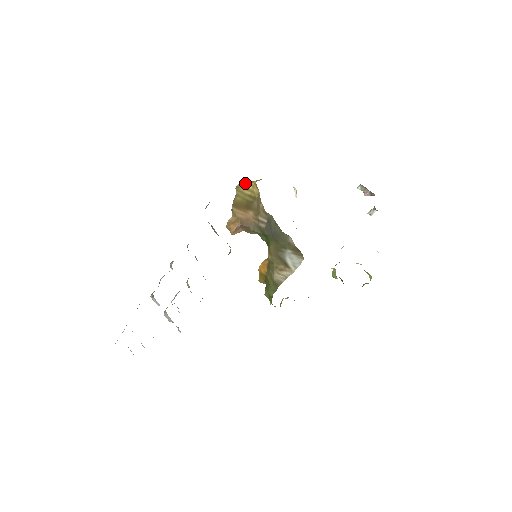
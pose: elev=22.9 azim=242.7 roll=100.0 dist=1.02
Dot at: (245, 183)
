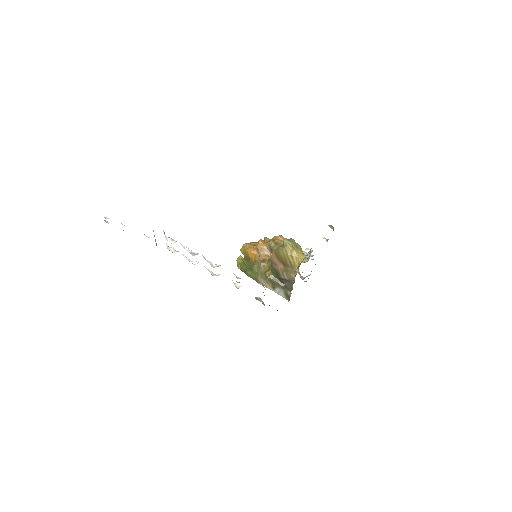
Dot at: (293, 248)
